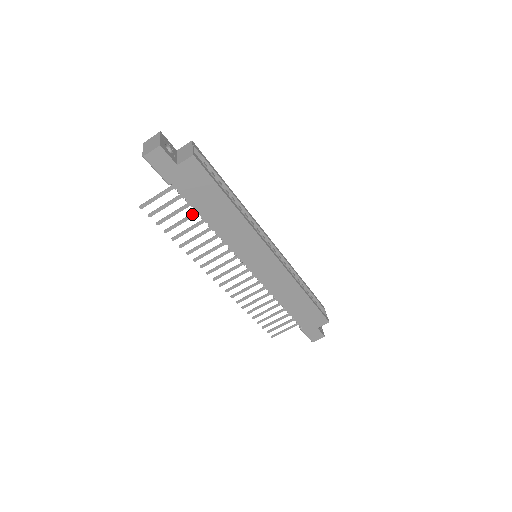
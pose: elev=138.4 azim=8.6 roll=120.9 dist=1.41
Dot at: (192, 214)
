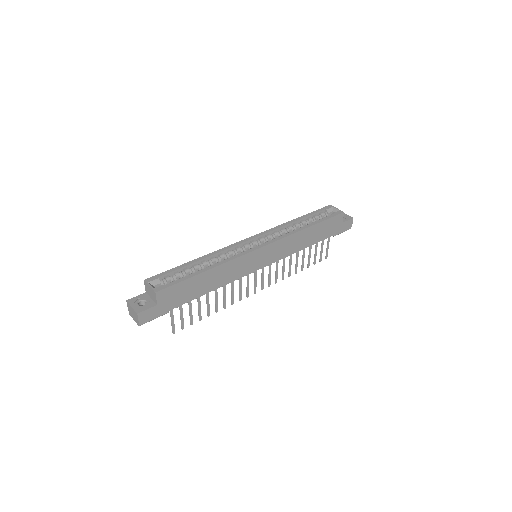
Dot at: (198, 299)
